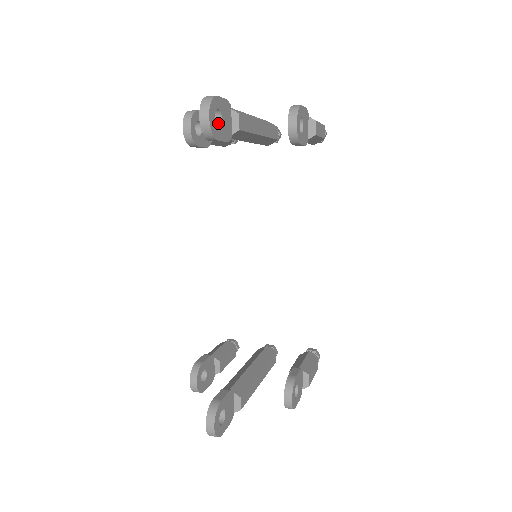
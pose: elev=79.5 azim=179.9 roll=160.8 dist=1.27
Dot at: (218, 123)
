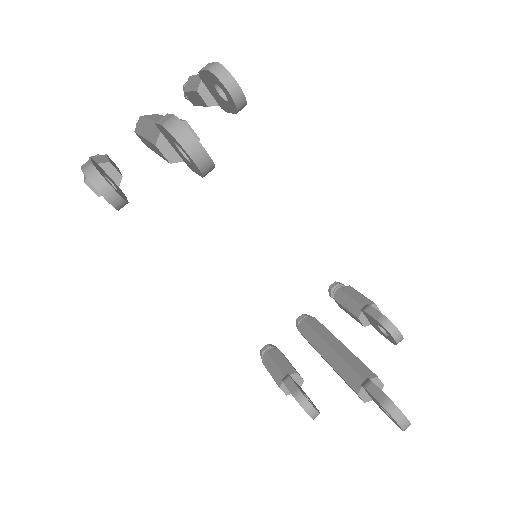
Dot at: occluded
